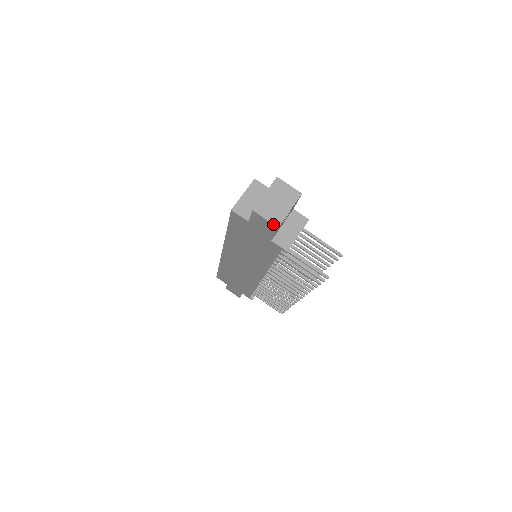
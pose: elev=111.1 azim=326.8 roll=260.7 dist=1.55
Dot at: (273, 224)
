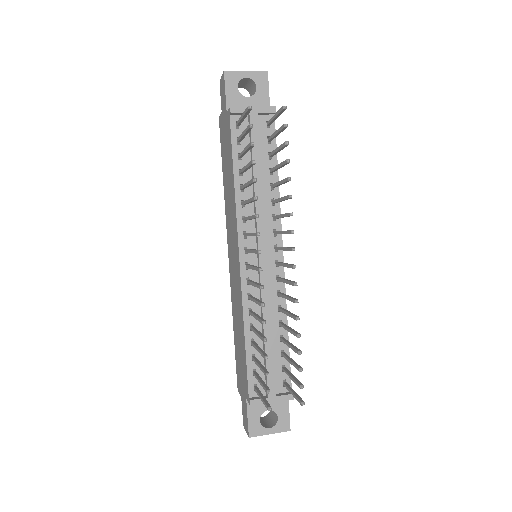
Dot at: (223, 73)
